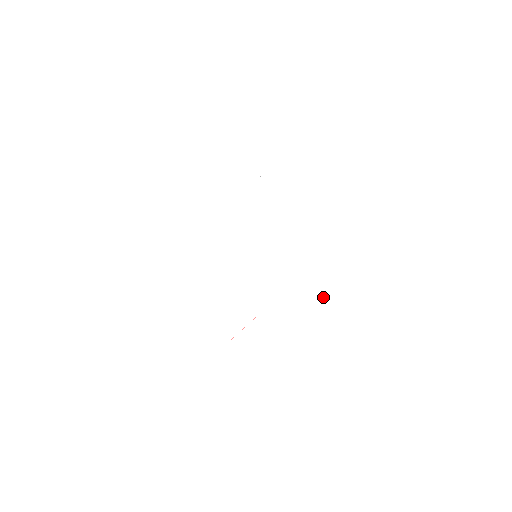
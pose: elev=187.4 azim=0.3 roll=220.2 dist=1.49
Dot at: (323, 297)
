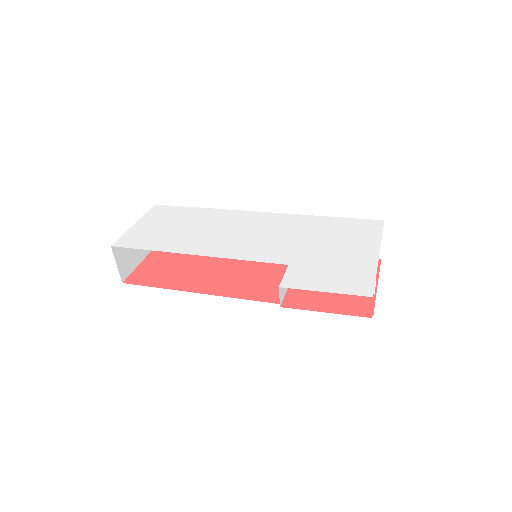
Dot at: (331, 234)
